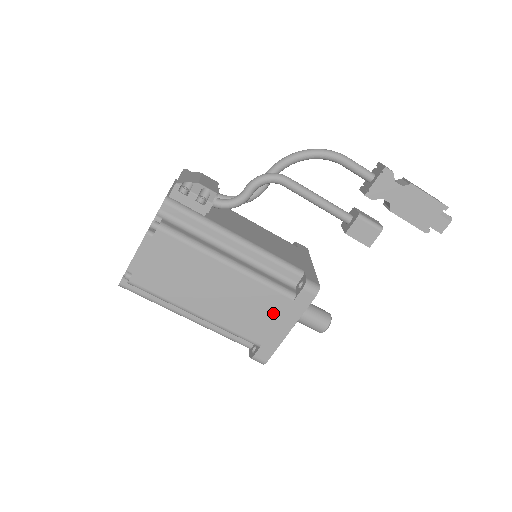
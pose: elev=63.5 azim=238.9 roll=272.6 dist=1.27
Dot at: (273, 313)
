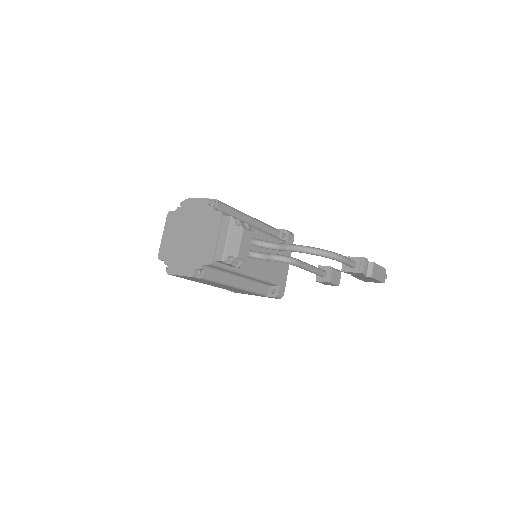
Dot at: occluded
